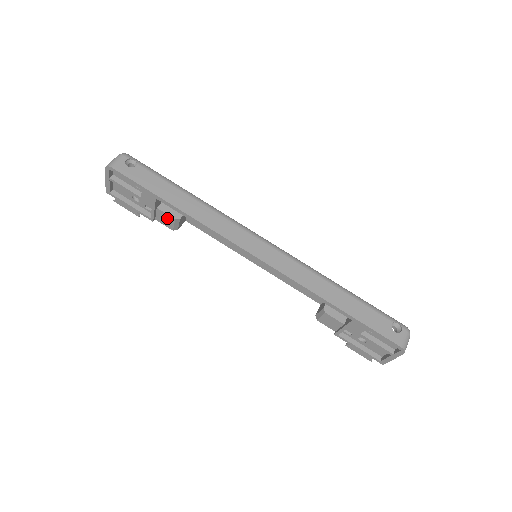
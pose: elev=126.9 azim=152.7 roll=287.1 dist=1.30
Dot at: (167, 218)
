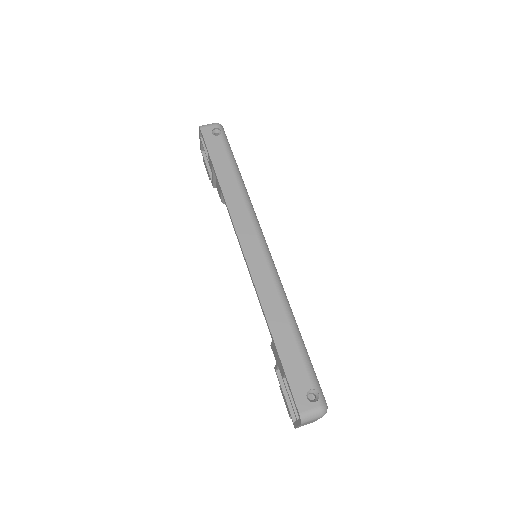
Dot at: (219, 189)
